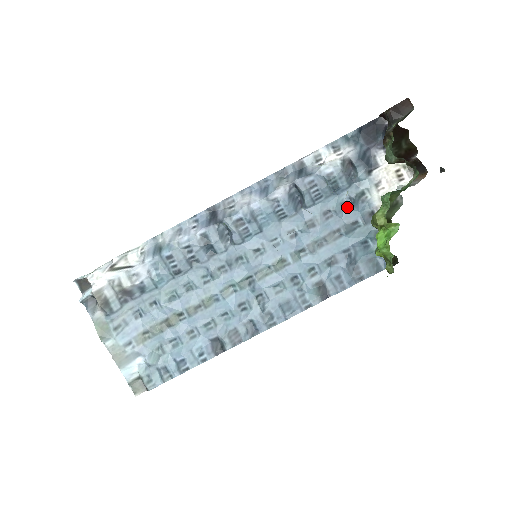
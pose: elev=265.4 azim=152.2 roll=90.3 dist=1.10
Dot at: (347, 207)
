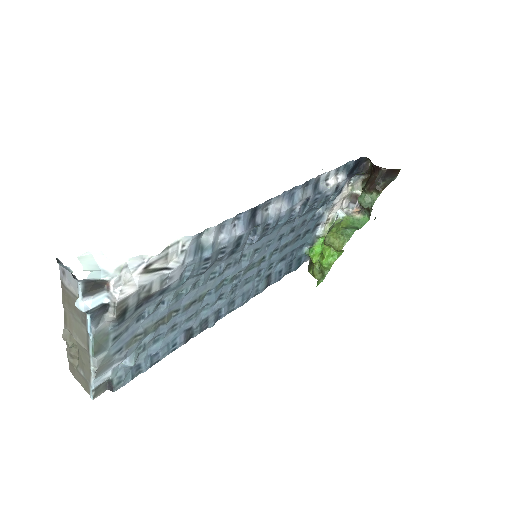
Dot at: (313, 219)
